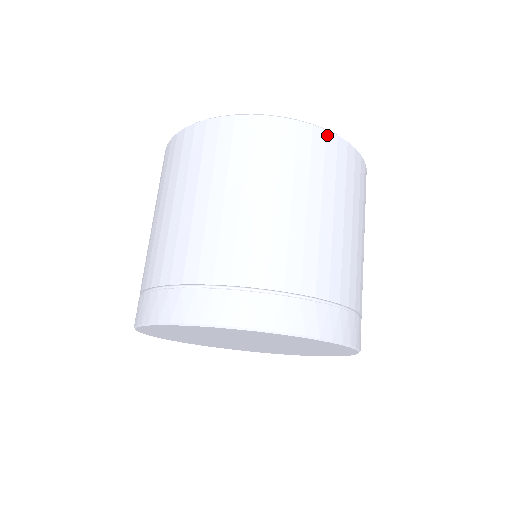
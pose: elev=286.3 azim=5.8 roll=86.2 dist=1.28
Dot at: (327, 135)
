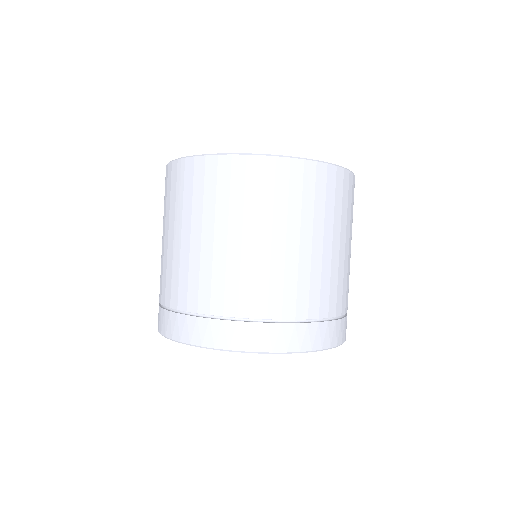
Dot at: (233, 160)
